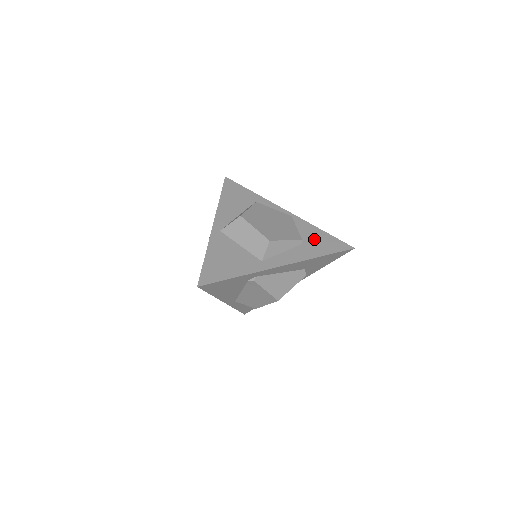
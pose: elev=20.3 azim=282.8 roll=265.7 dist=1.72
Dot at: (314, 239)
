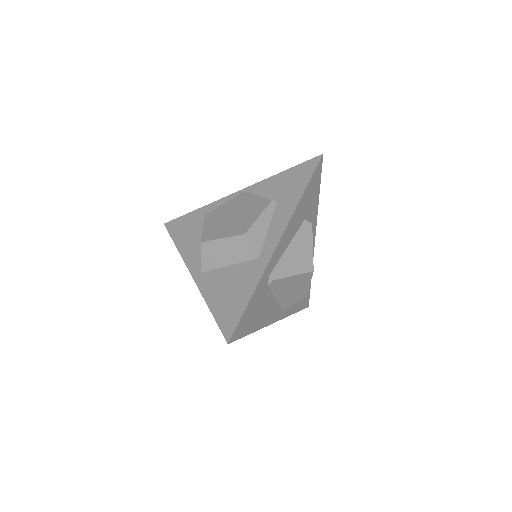
Dot at: (282, 188)
